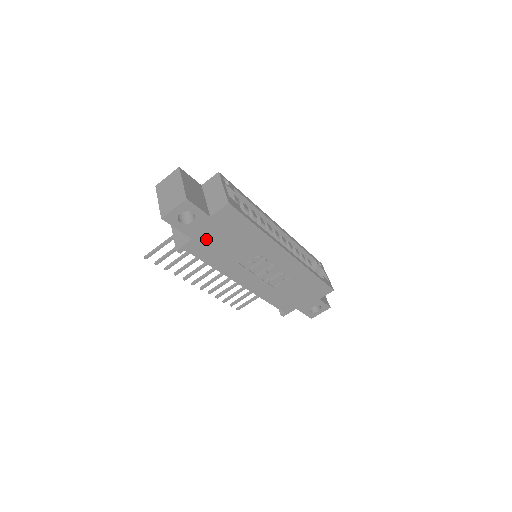
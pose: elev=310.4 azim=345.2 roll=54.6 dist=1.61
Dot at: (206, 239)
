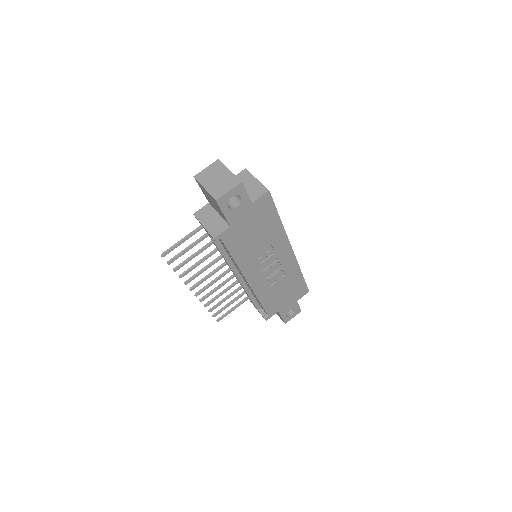
Dot at: (240, 227)
